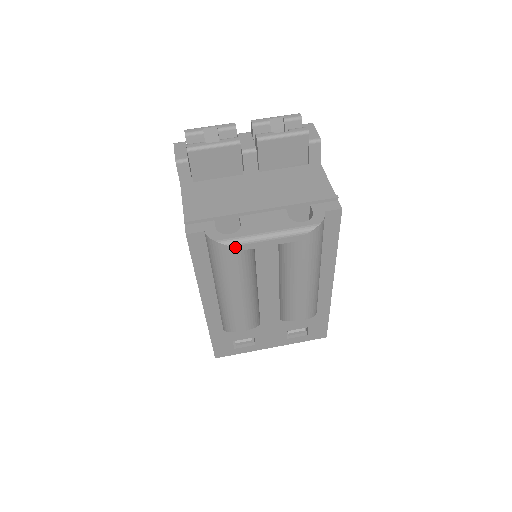
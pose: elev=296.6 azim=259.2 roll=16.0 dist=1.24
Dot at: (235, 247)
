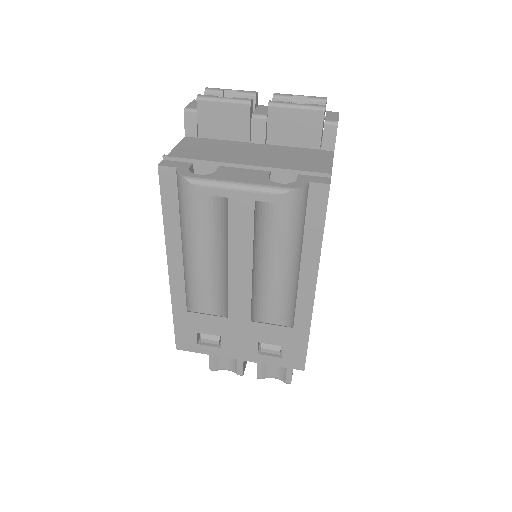
Dot at: (198, 188)
